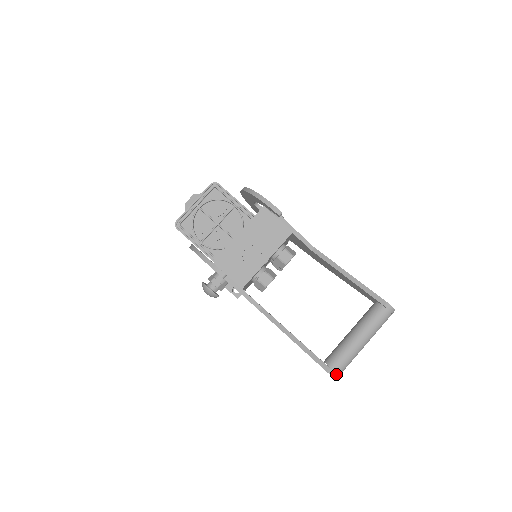
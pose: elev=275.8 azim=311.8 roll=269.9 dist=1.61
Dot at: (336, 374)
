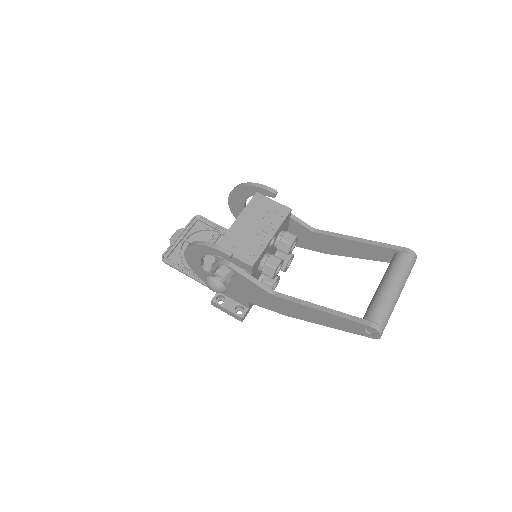
Dot at: (379, 327)
